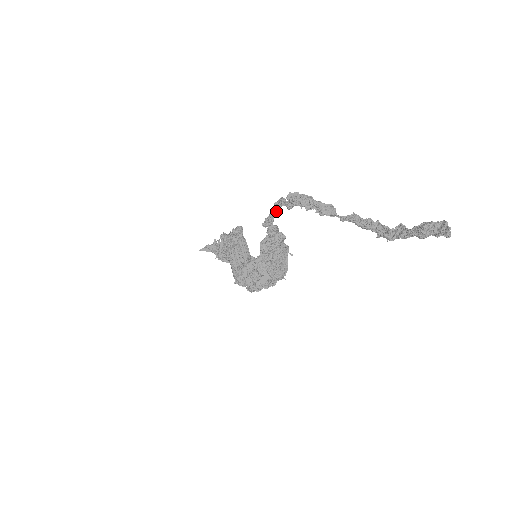
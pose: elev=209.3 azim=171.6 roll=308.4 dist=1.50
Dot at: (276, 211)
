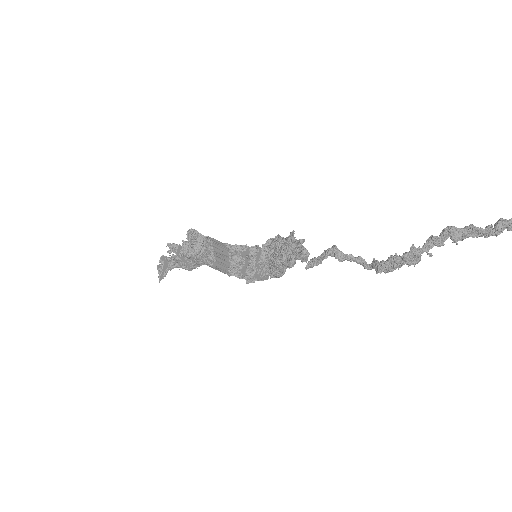
Dot at: (326, 258)
